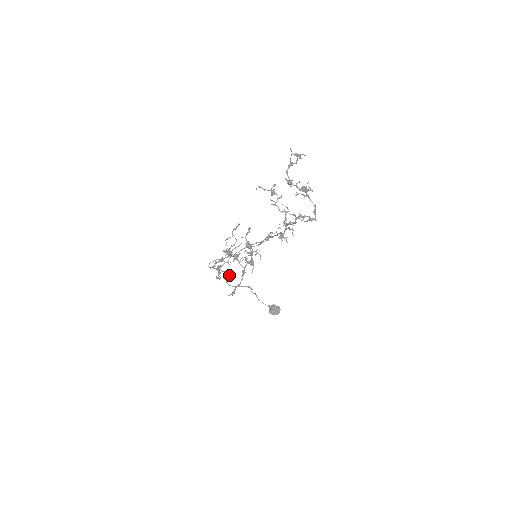
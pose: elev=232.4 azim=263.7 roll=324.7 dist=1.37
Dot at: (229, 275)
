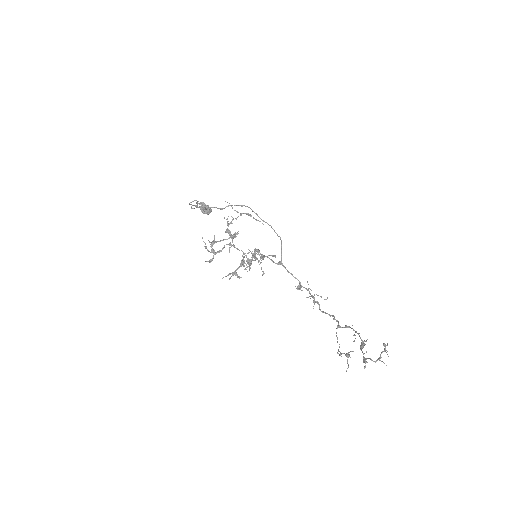
Dot at: (198, 201)
